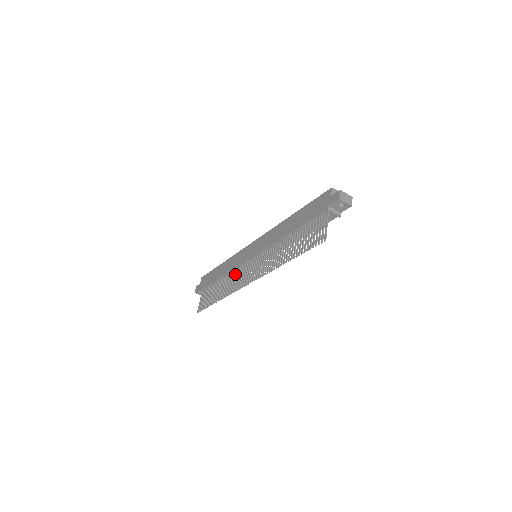
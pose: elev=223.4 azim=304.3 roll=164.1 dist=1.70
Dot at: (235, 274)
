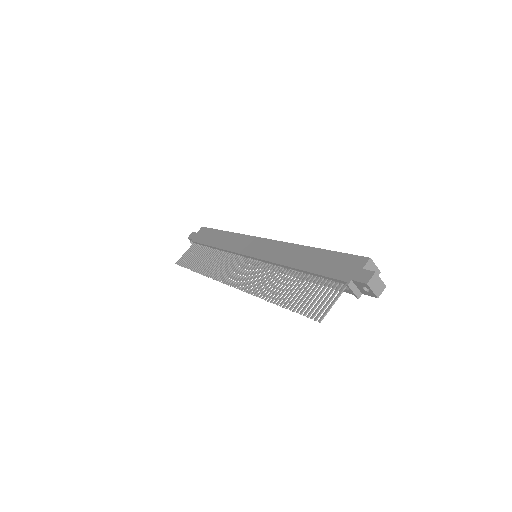
Dot at: (227, 258)
